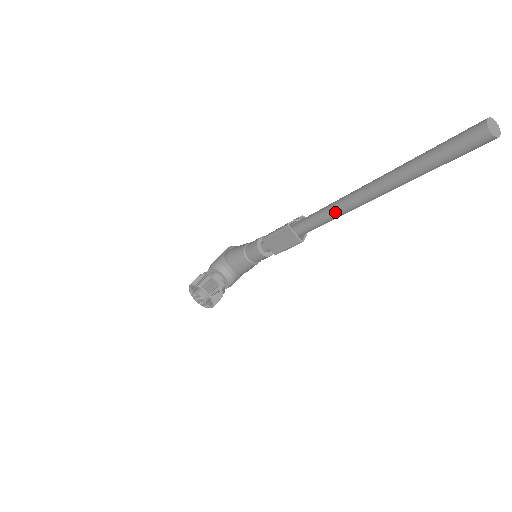
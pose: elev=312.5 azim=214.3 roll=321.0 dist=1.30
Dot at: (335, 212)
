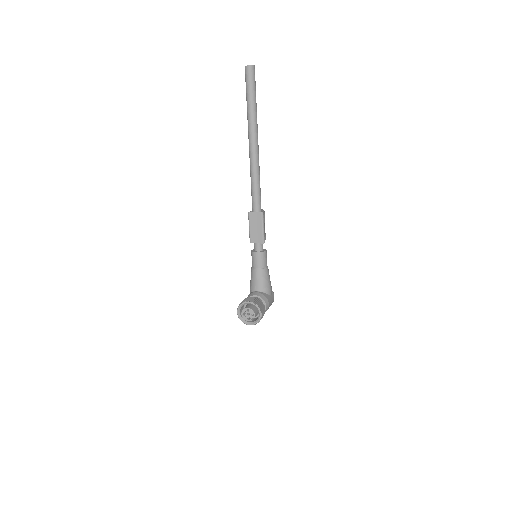
Dot at: (253, 172)
